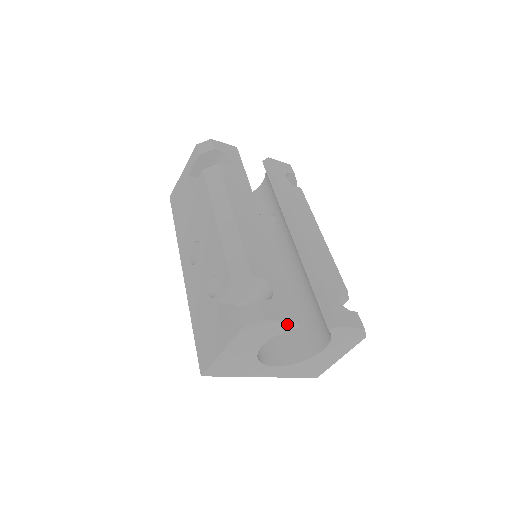
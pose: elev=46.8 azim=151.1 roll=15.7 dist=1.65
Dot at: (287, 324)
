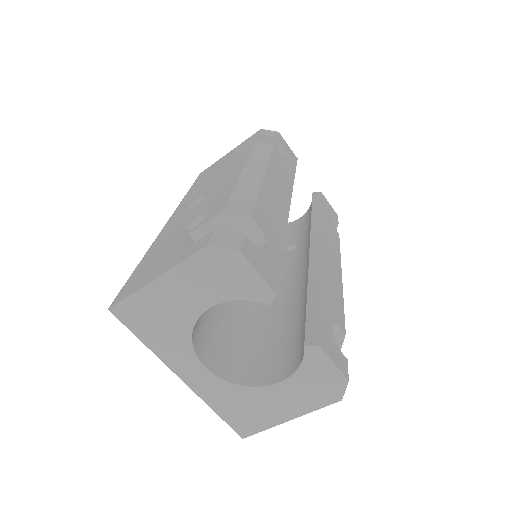
Dot at: (262, 286)
